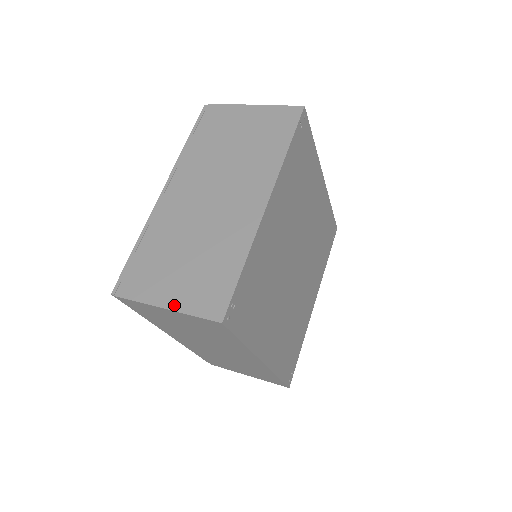
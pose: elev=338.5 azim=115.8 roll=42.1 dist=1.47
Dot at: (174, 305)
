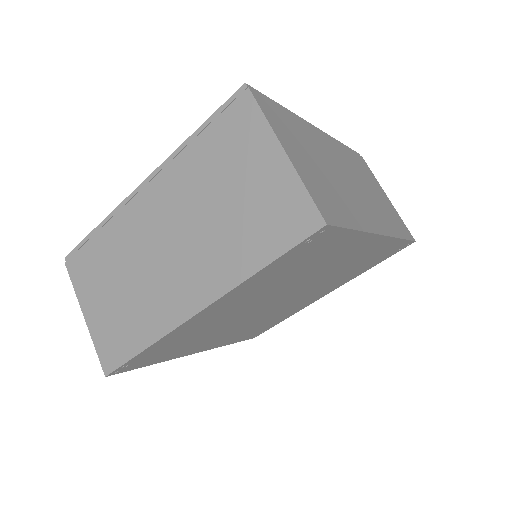
Dot at: (90, 323)
